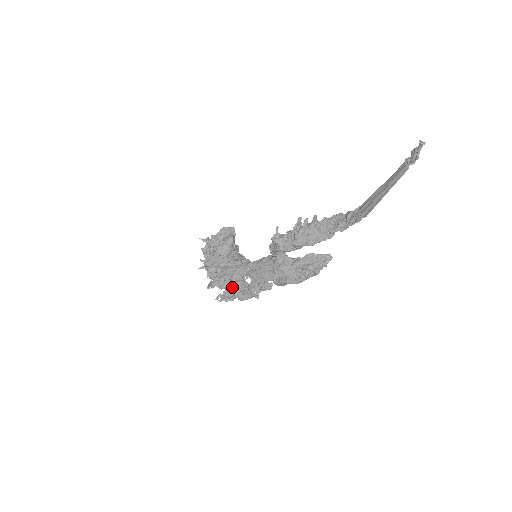
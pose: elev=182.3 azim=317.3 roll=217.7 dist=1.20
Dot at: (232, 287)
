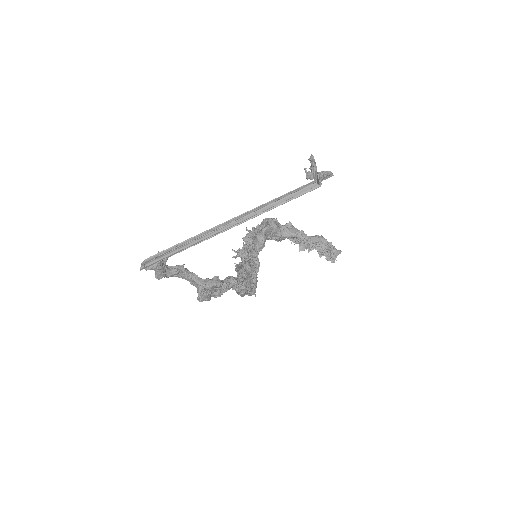
Dot at: occluded
